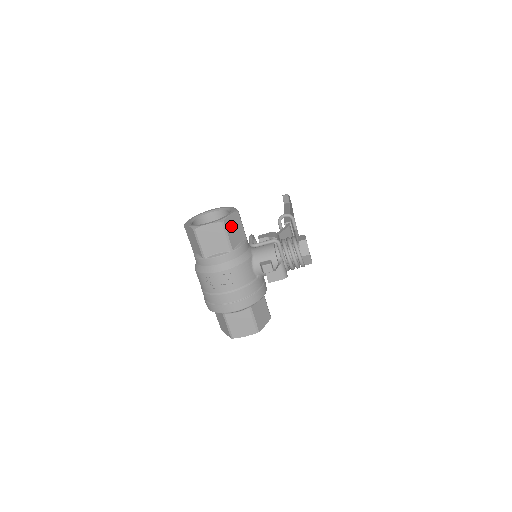
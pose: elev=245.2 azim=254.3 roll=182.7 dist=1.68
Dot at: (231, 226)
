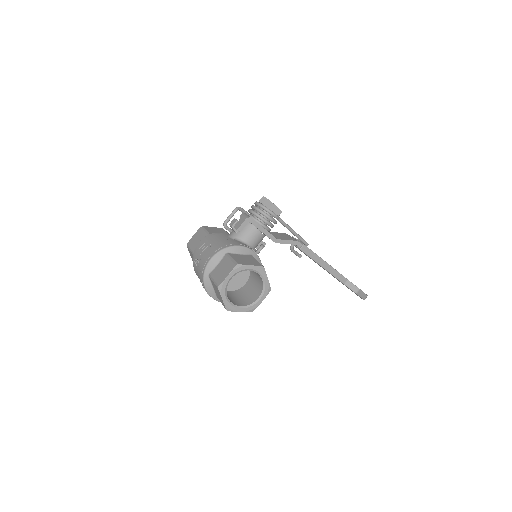
Dot at: (212, 229)
